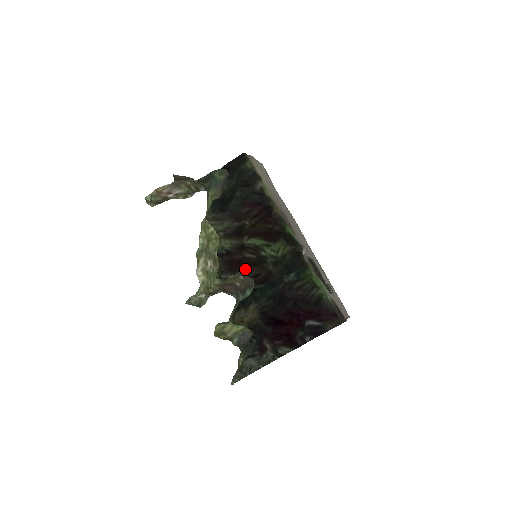
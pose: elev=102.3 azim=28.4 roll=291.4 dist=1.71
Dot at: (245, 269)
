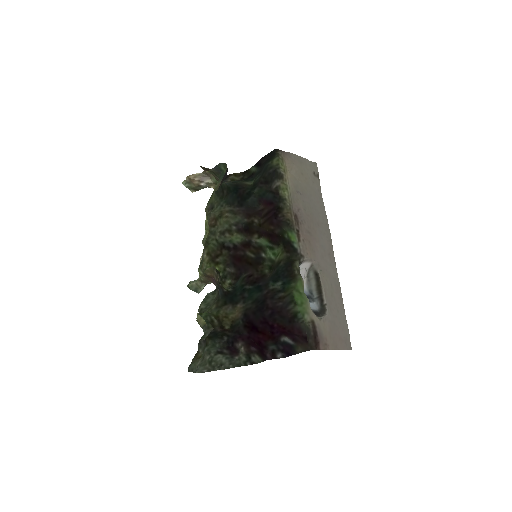
Dot at: (244, 267)
